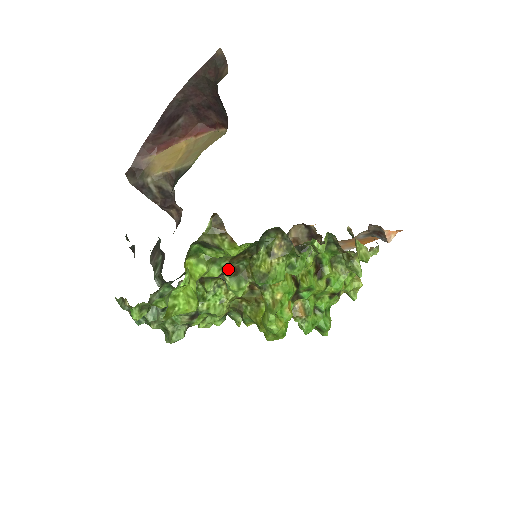
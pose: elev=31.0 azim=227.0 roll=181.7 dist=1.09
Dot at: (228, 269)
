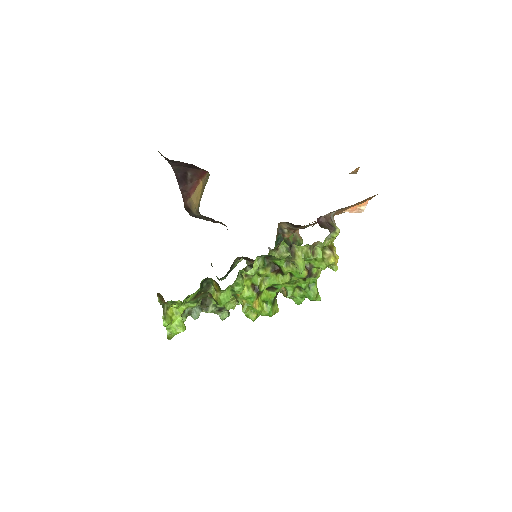
Dot at: (205, 297)
